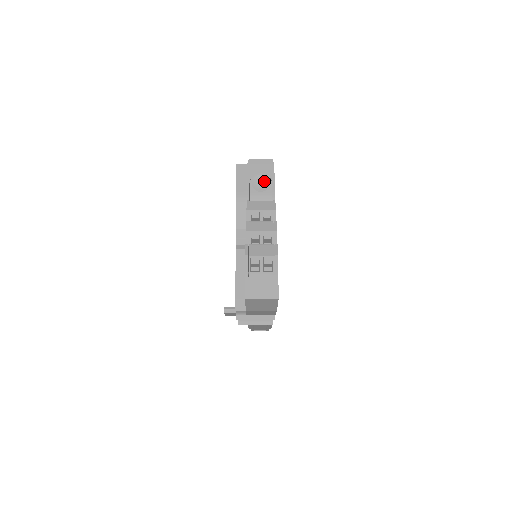
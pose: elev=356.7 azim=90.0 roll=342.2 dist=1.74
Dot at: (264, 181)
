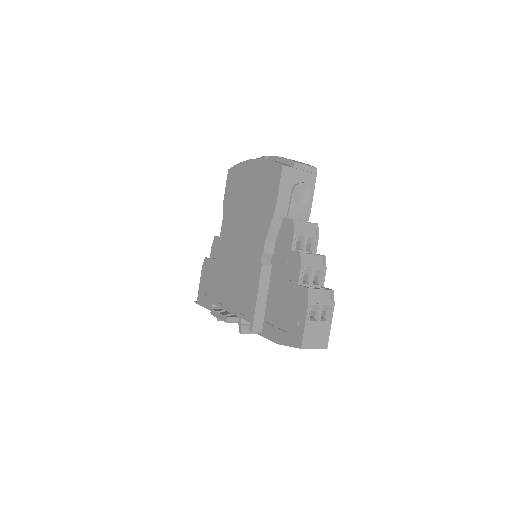
Dot at: (305, 193)
